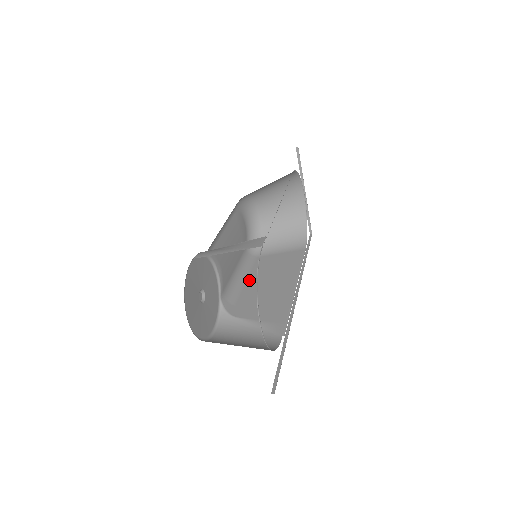
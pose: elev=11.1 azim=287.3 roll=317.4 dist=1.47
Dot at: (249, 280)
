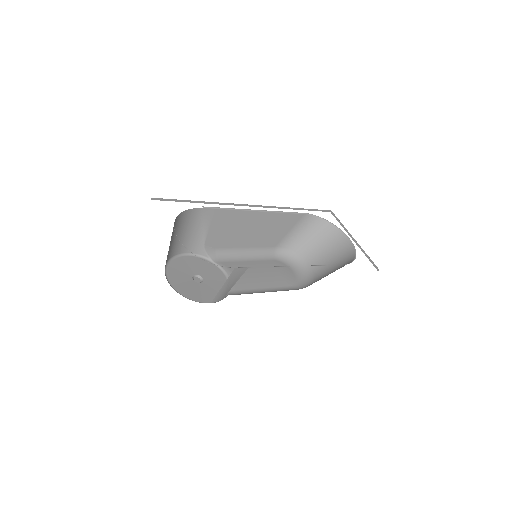
Dot at: occluded
